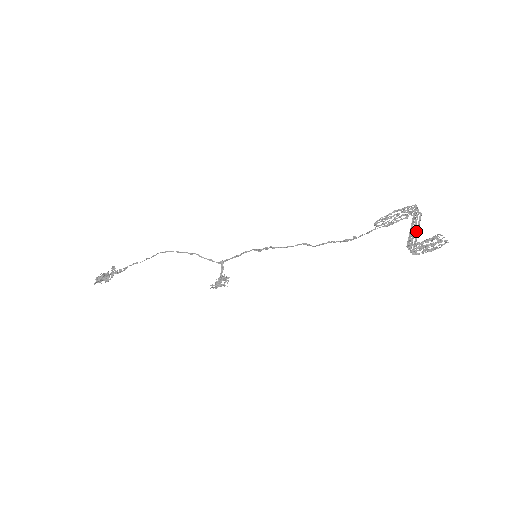
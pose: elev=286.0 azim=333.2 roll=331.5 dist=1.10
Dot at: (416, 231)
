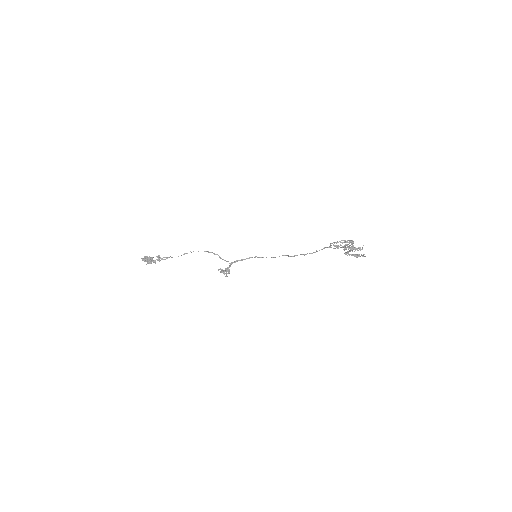
Dot at: (350, 251)
